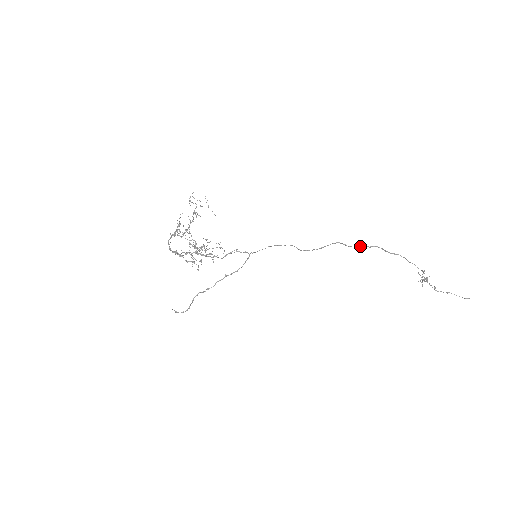
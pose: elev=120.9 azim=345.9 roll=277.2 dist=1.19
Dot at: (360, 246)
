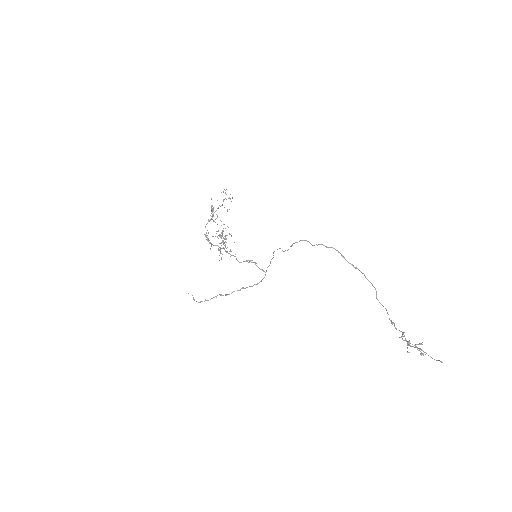
Dot at: (320, 244)
